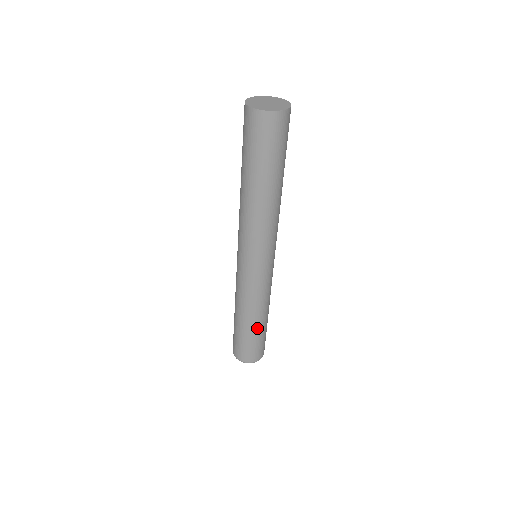
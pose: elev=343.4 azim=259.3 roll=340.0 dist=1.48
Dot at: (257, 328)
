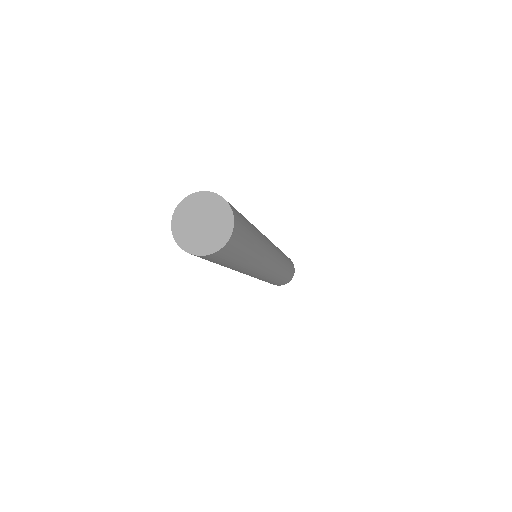
Dot at: occluded
